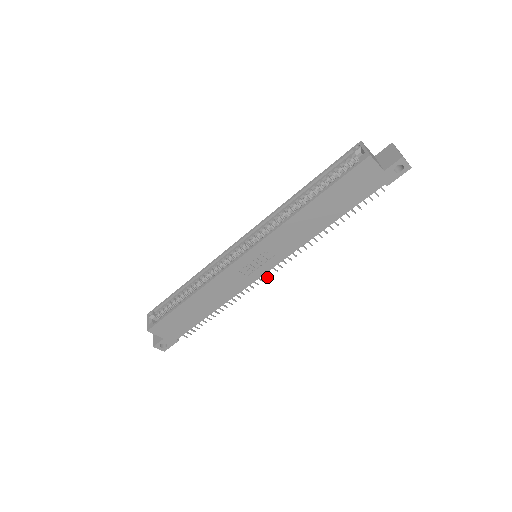
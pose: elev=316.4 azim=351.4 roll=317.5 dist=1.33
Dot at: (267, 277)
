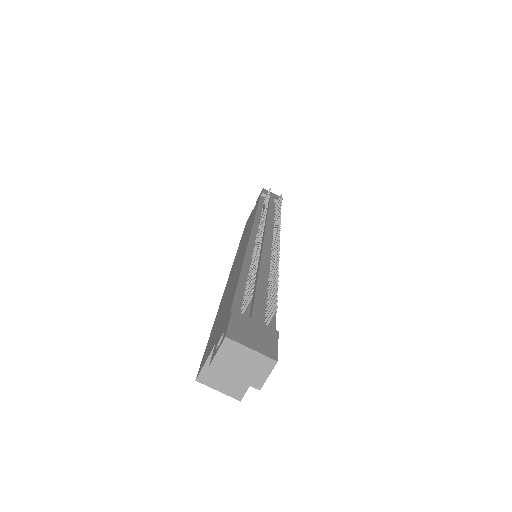
Dot at: occluded
